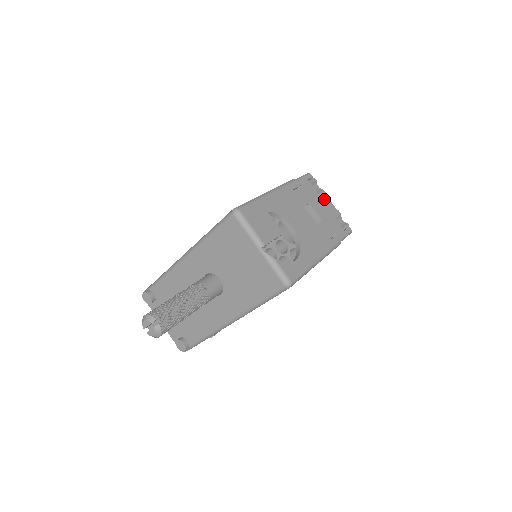
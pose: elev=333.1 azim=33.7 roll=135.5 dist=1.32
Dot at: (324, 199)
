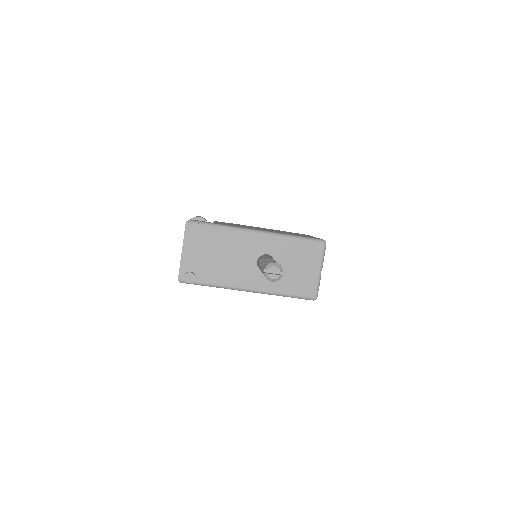
Dot at: occluded
